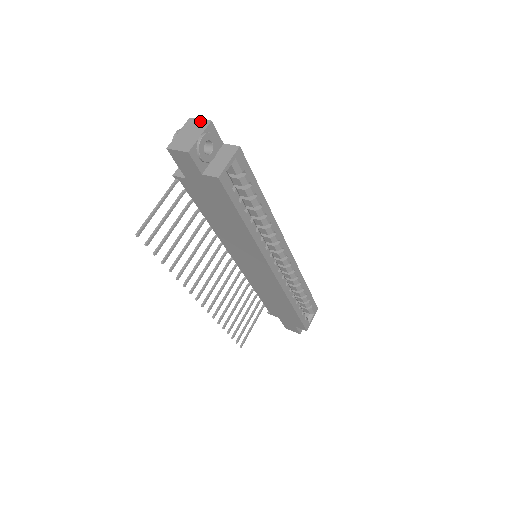
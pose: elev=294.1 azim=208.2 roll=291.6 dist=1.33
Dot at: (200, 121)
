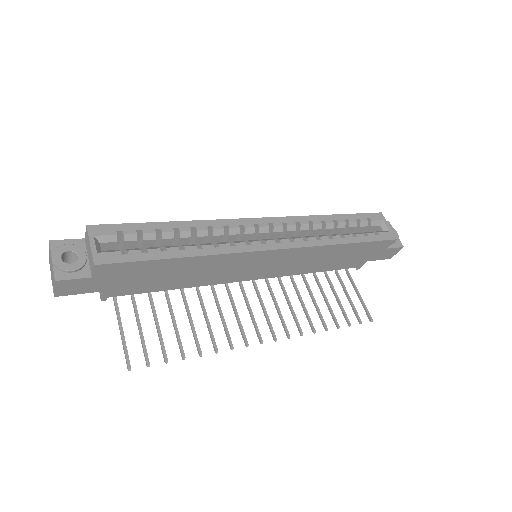
Dot at: (49, 251)
